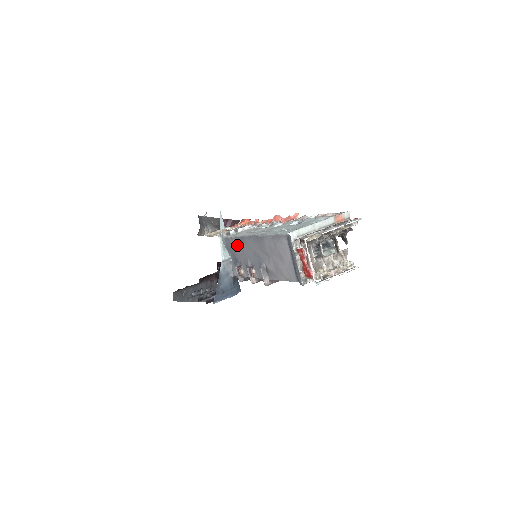
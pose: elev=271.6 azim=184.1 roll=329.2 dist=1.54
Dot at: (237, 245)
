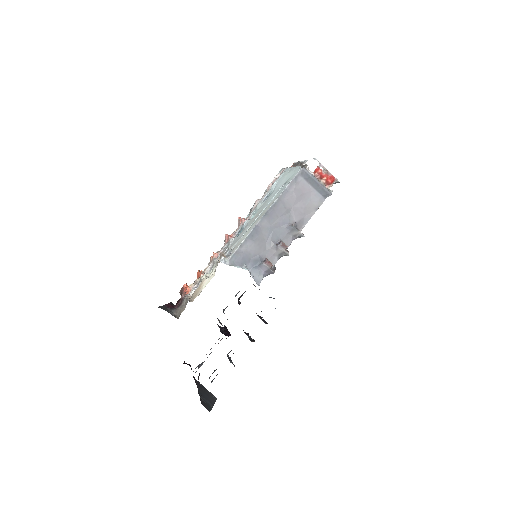
Dot at: (252, 244)
